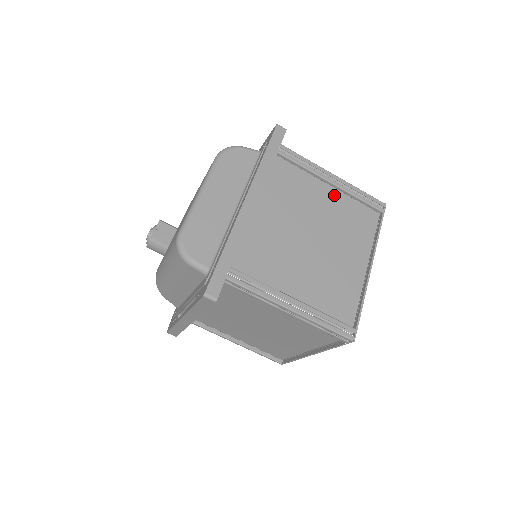
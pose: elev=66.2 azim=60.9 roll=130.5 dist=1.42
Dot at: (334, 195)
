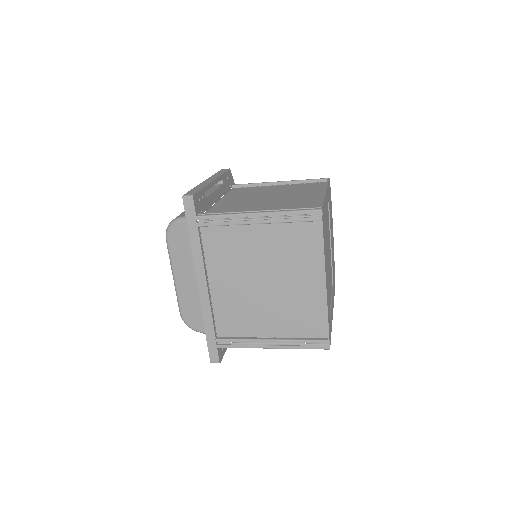
Dot at: (267, 230)
